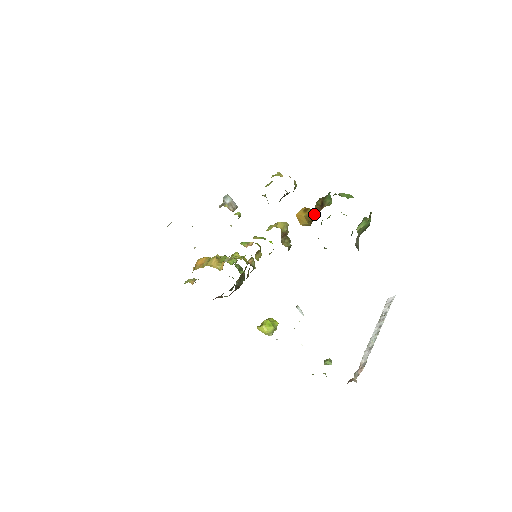
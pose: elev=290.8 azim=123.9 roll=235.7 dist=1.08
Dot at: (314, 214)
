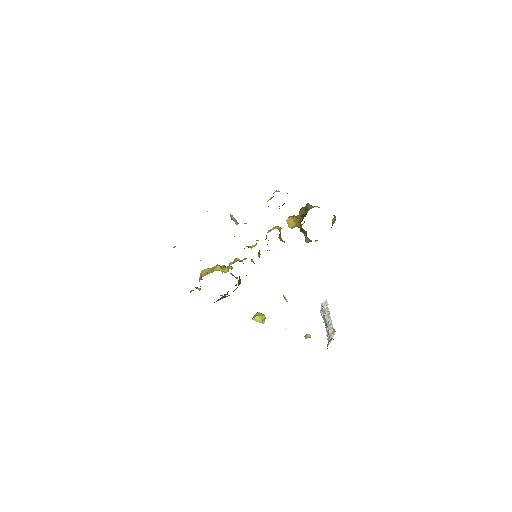
Dot at: (302, 216)
